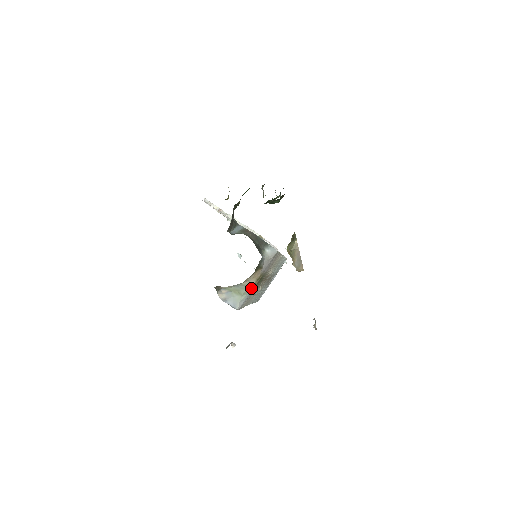
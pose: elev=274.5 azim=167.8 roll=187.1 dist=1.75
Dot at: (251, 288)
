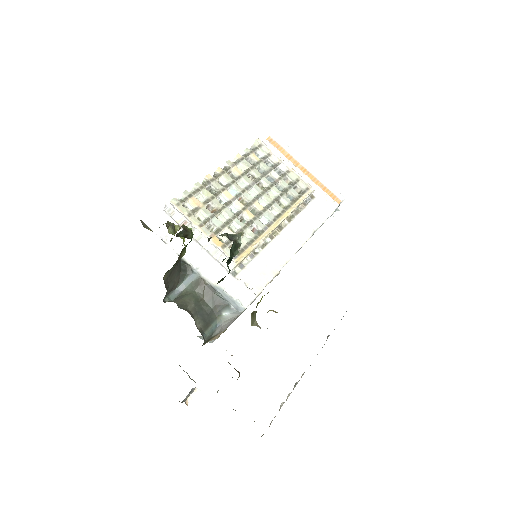
Dot at: occluded
